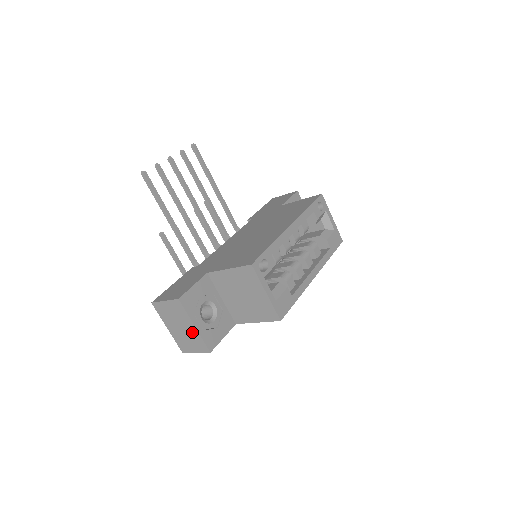
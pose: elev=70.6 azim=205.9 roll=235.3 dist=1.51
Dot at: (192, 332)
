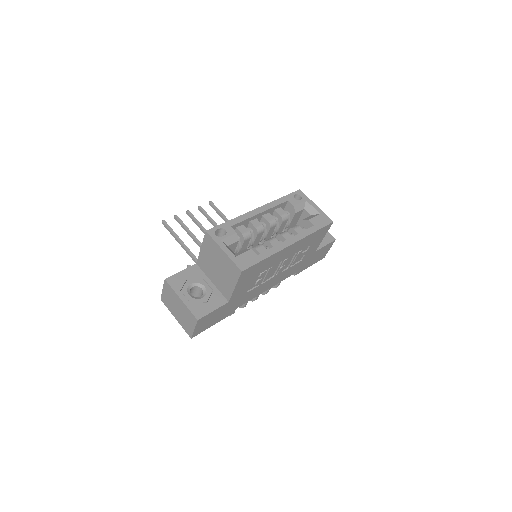
Dot at: (183, 307)
